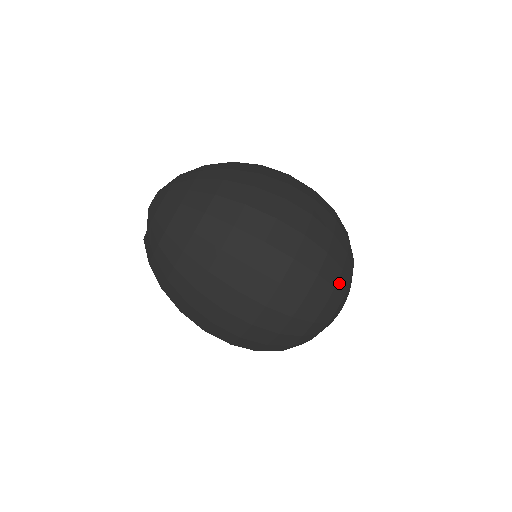
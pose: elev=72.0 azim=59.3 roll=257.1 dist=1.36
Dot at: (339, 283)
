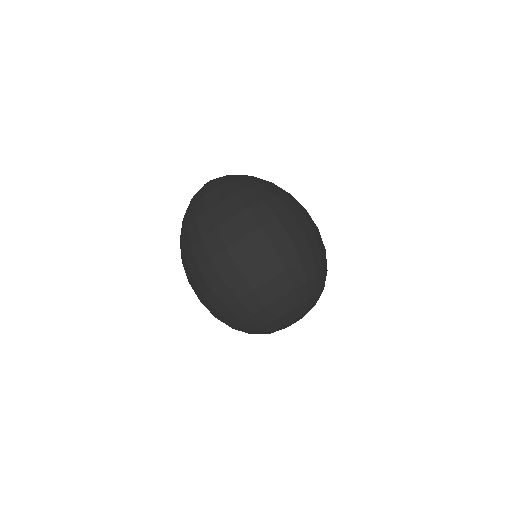
Dot at: (286, 298)
